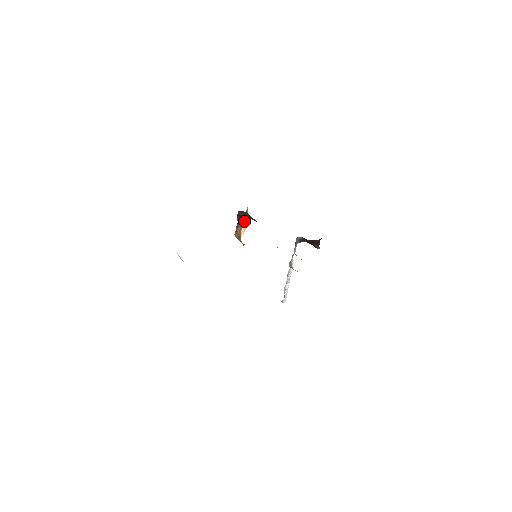
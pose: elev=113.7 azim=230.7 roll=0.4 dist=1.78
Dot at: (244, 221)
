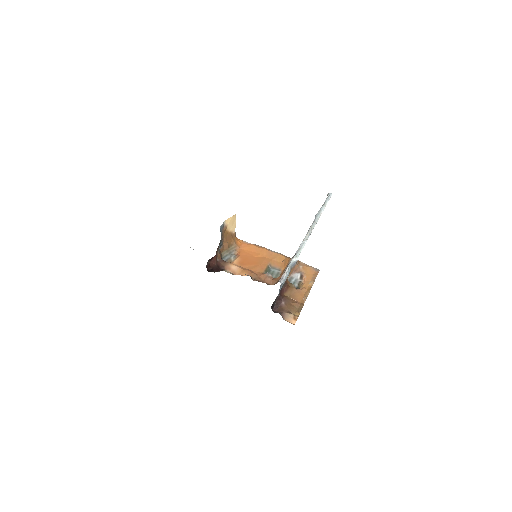
Dot at: (227, 227)
